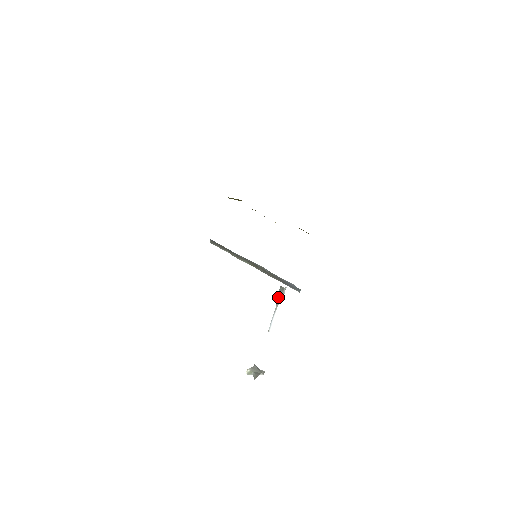
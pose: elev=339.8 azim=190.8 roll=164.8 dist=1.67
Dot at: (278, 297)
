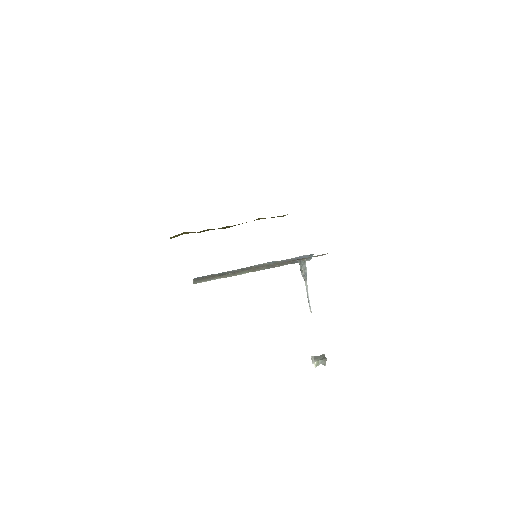
Dot at: (304, 272)
